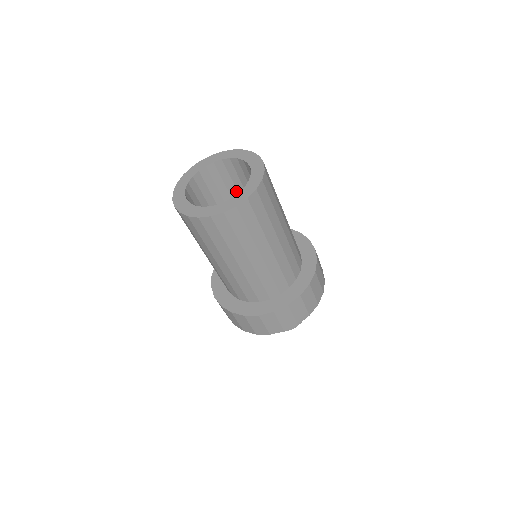
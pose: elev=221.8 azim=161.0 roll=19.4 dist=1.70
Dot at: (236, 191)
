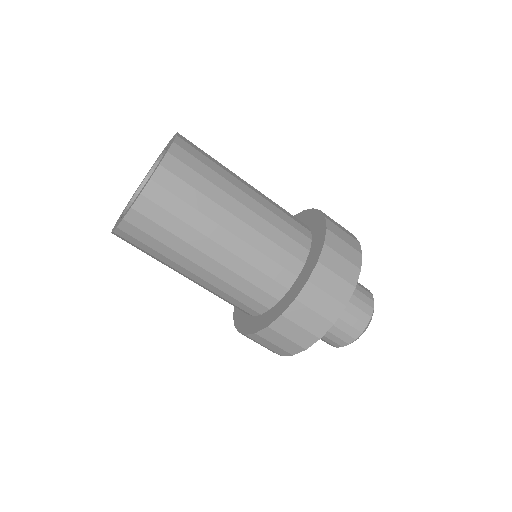
Dot at: occluded
